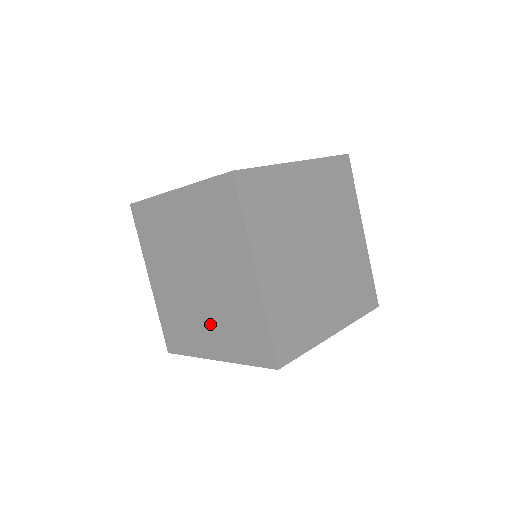
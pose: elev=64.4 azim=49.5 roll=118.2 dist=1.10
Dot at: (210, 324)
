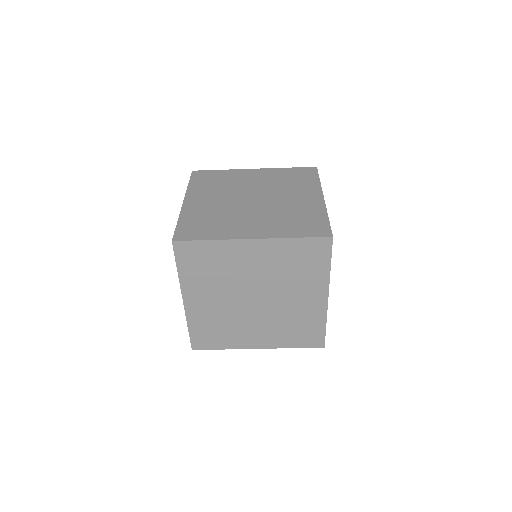
Dot at: (262, 328)
